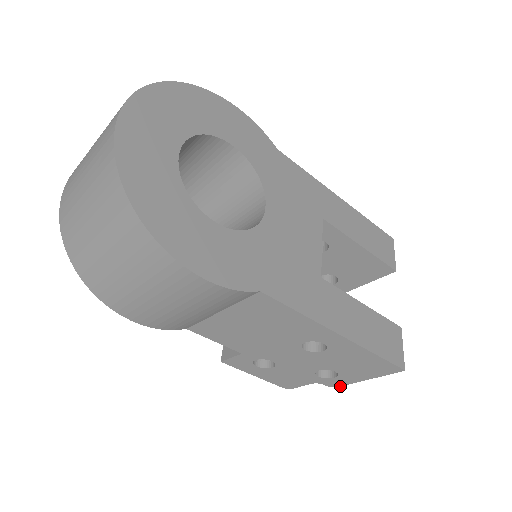
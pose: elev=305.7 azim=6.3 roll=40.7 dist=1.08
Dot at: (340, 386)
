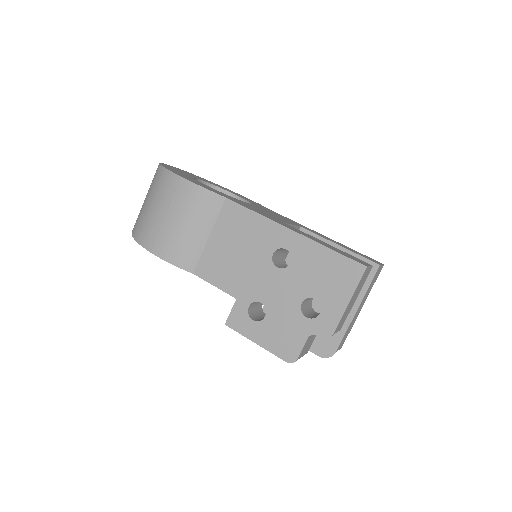
Dot at: (333, 332)
